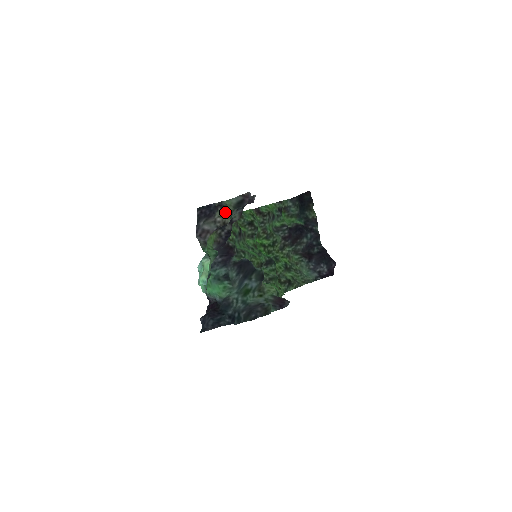
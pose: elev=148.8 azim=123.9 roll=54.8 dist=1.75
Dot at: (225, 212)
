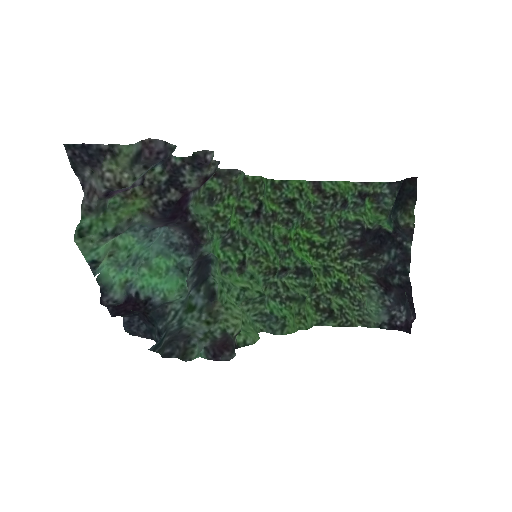
Dot at: (118, 165)
